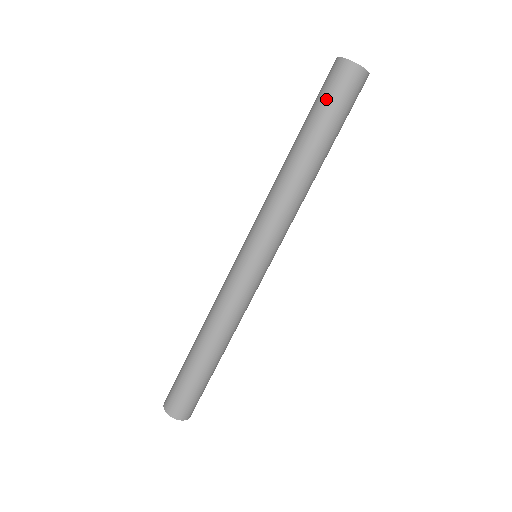
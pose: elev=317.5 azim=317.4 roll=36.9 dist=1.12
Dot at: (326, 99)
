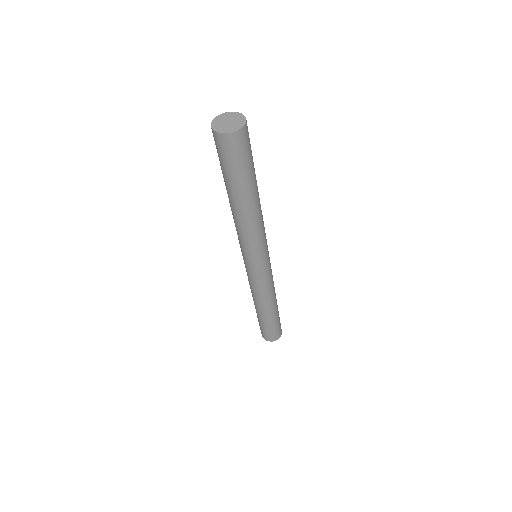
Dot at: (218, 156)
